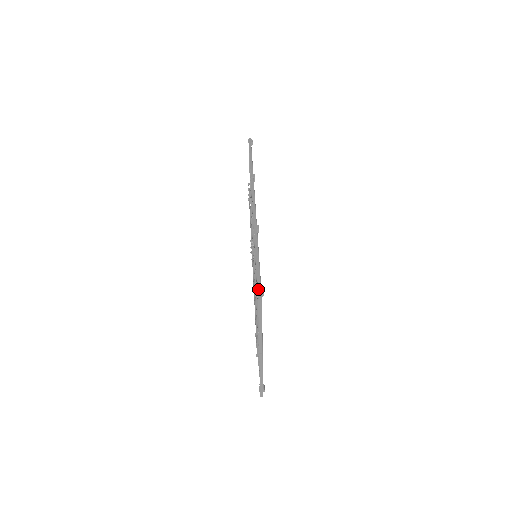
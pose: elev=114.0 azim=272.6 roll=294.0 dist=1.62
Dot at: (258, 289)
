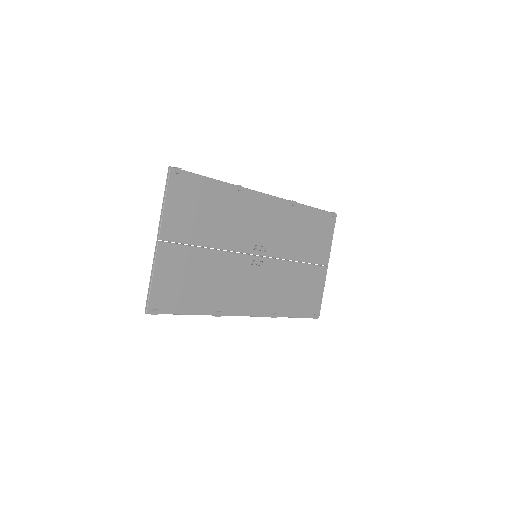
Dot at: (177, 167)
